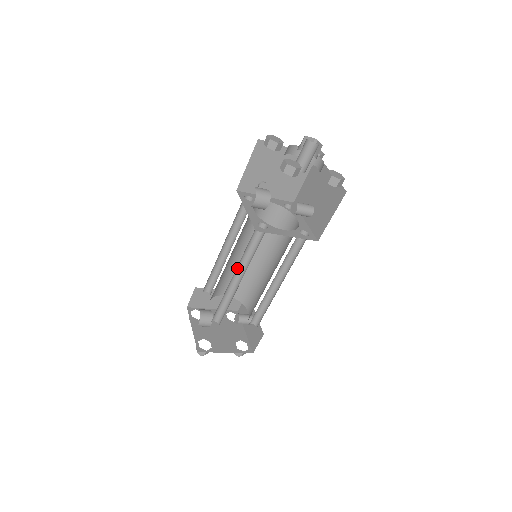
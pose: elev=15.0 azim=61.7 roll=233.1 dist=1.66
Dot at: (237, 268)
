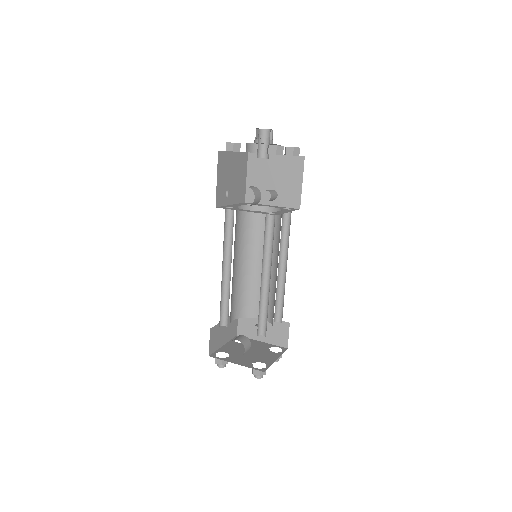
Dot at: occluded
